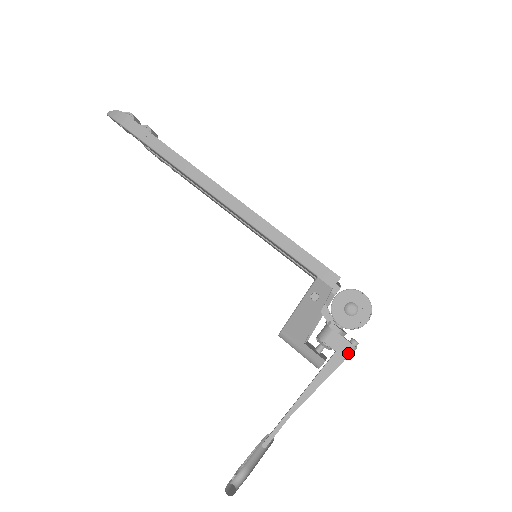
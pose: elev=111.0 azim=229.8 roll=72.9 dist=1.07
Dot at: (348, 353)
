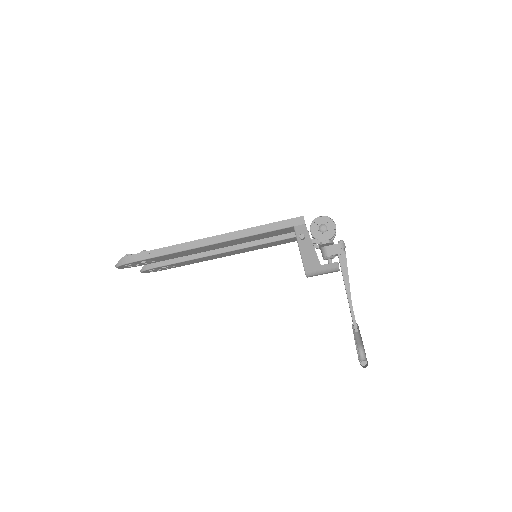
Dot at: (344, 249)
